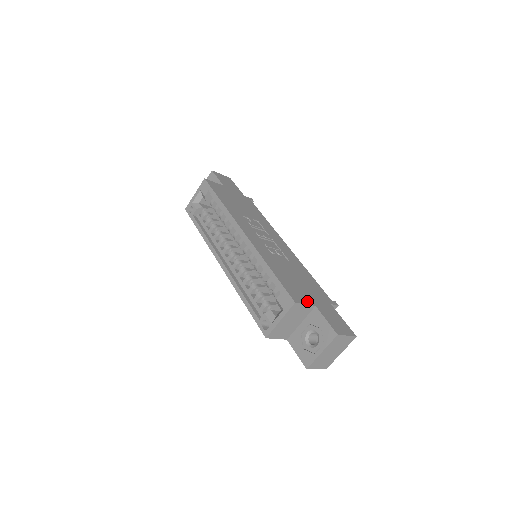
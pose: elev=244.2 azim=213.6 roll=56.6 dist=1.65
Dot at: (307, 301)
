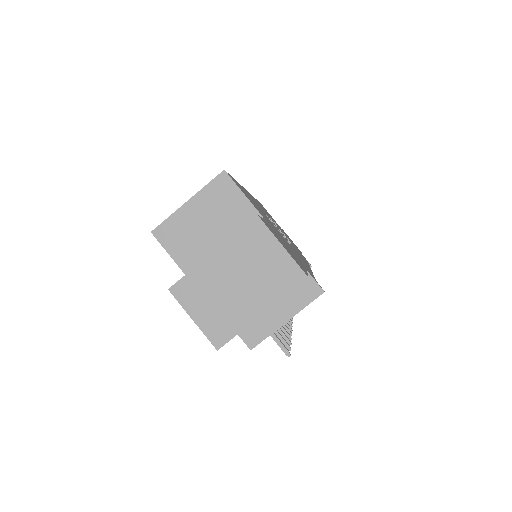
Dot at: (254, 205)
